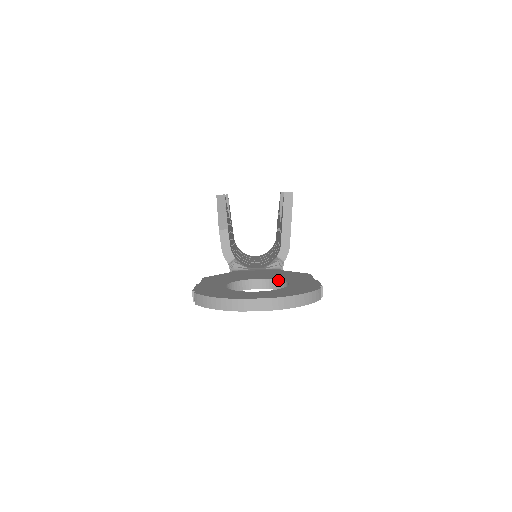
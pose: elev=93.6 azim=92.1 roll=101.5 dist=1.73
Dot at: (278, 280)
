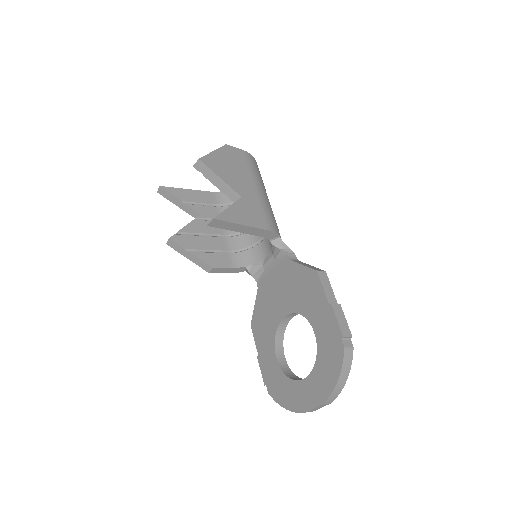
Dot at: occluded
